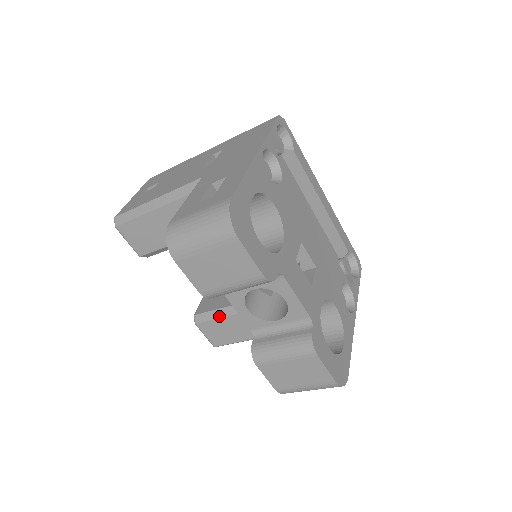
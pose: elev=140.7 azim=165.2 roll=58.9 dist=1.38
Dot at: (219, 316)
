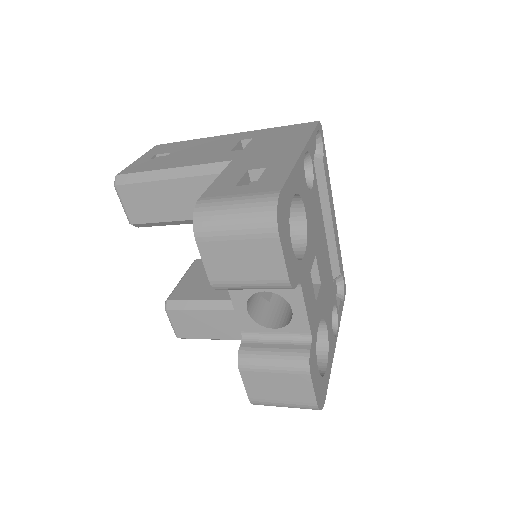
Dot at: (195, 308)
